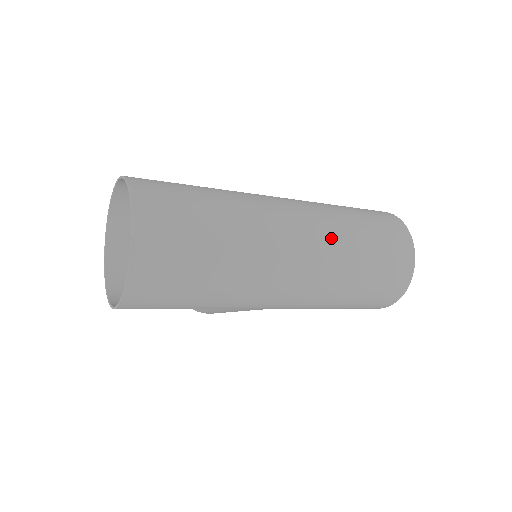
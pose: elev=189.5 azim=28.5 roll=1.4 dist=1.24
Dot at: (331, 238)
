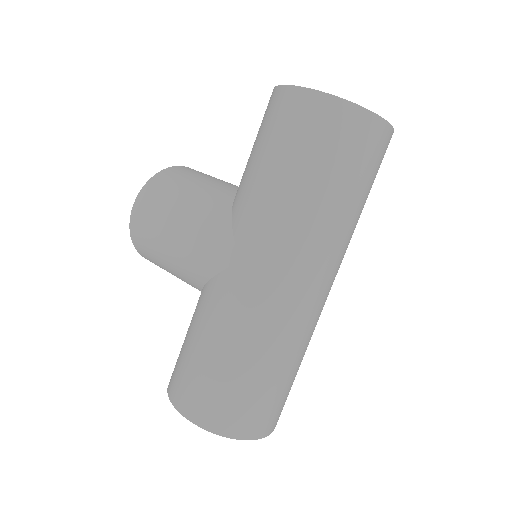
Dot at: (337, 248)
